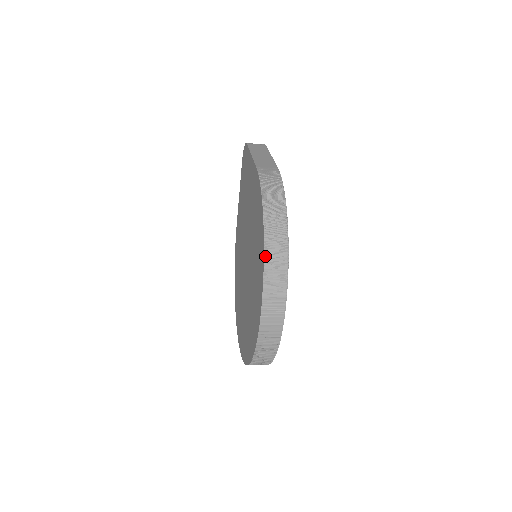
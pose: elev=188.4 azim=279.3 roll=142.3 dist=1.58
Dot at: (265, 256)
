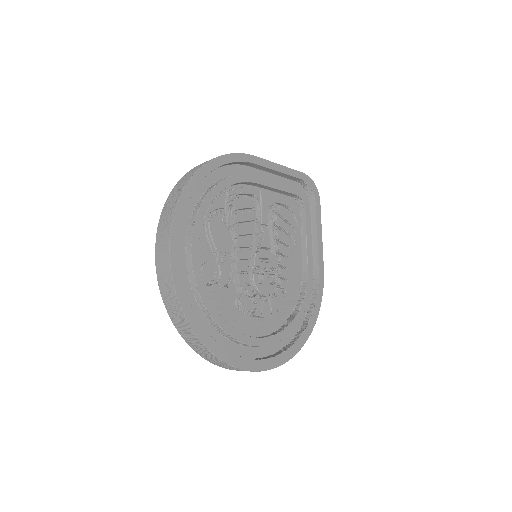
Dot at: (173, 190)
